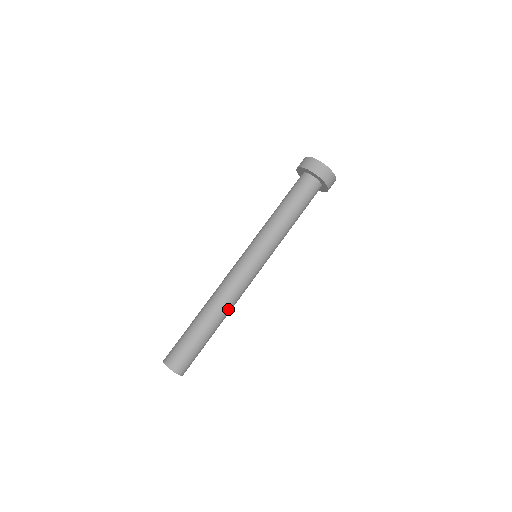
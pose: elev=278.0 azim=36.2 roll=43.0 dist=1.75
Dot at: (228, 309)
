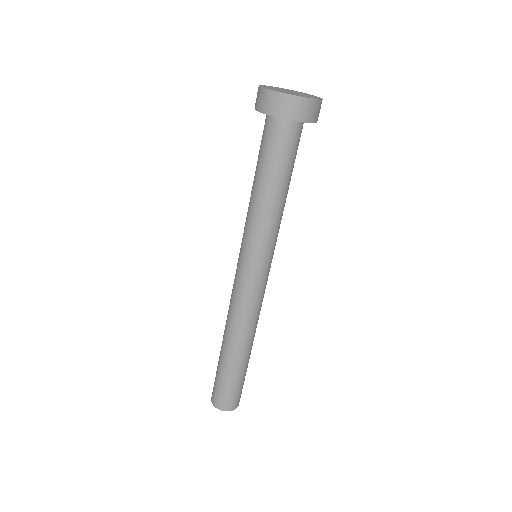
Dot at: (246, 333)
